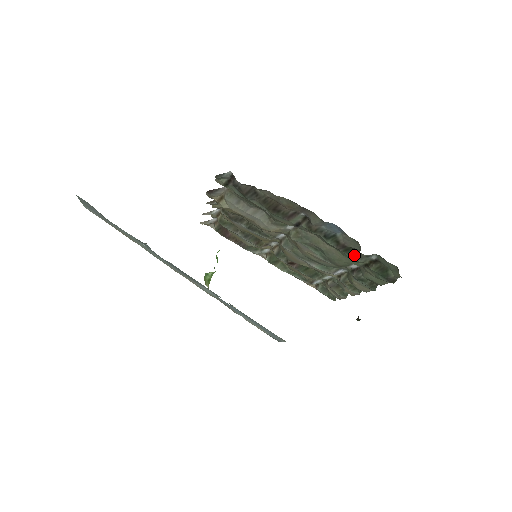
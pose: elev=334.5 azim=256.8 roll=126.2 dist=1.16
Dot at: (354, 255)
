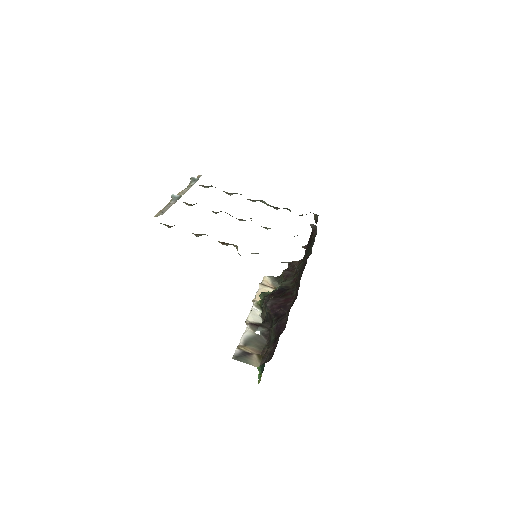
Dot at: occluded
